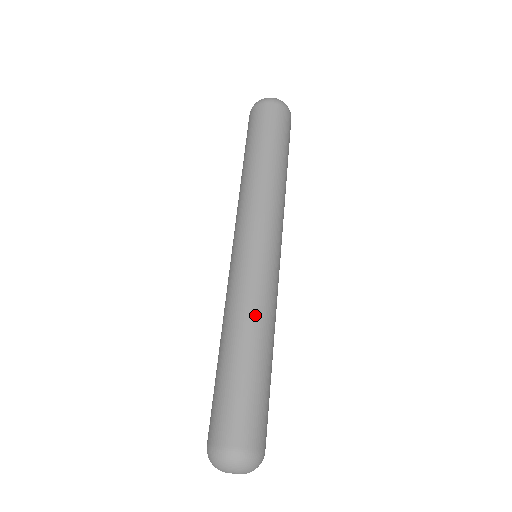
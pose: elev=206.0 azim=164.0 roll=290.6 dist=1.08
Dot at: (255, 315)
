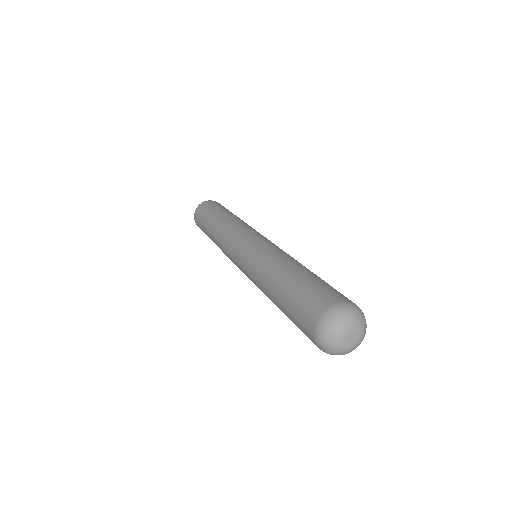
Dot at: occluded
